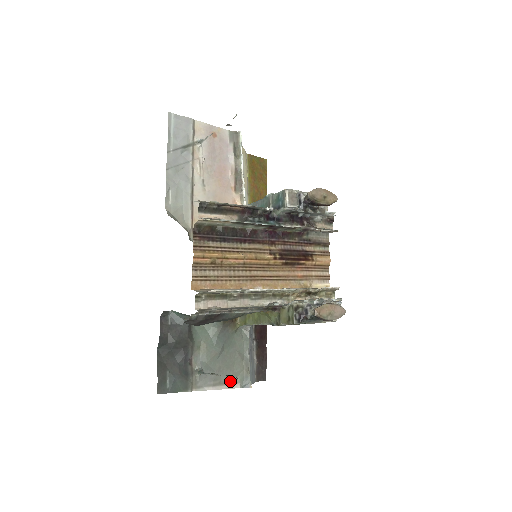
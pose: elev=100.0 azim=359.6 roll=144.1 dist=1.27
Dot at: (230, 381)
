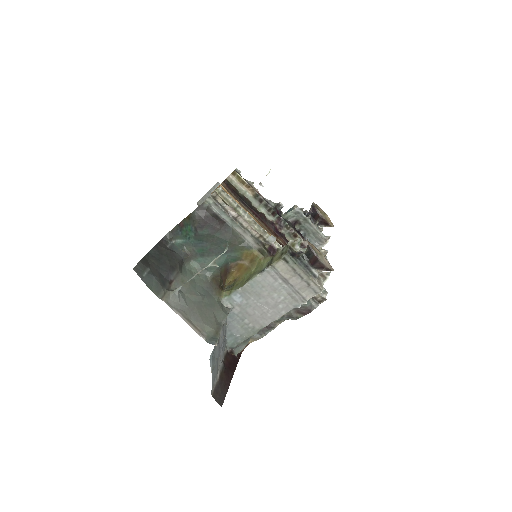
Dot at: (198, 328)
